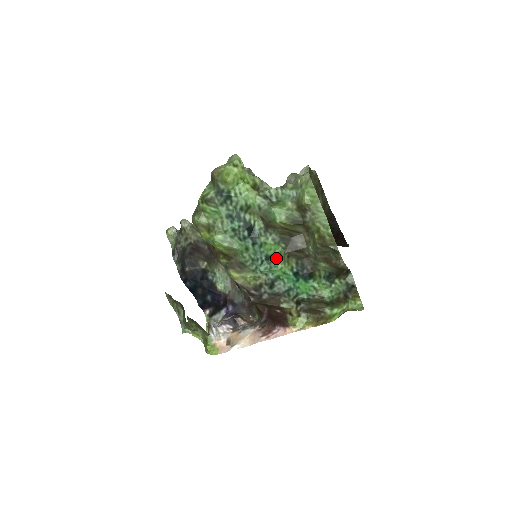
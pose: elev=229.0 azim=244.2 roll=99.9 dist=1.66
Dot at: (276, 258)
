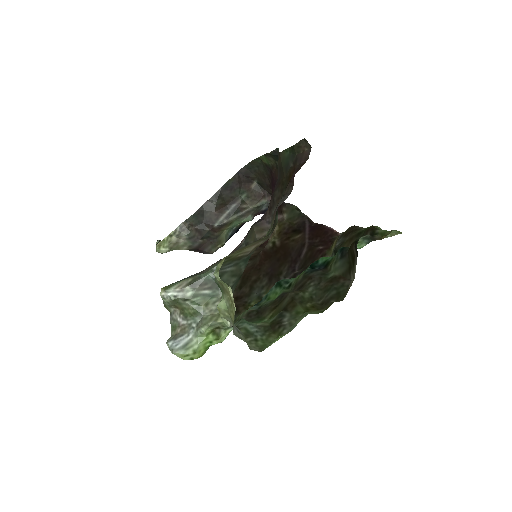
Dot at: (286, 285)
